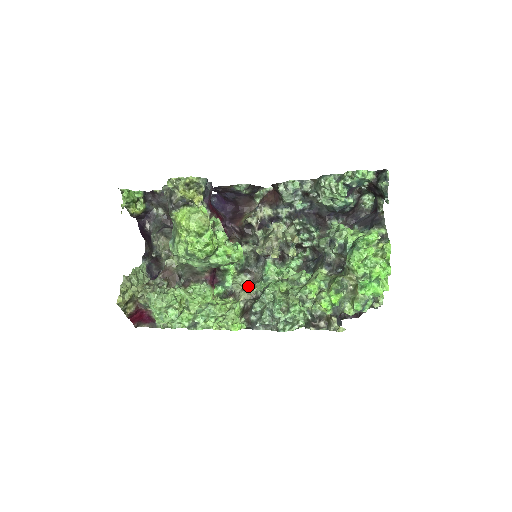
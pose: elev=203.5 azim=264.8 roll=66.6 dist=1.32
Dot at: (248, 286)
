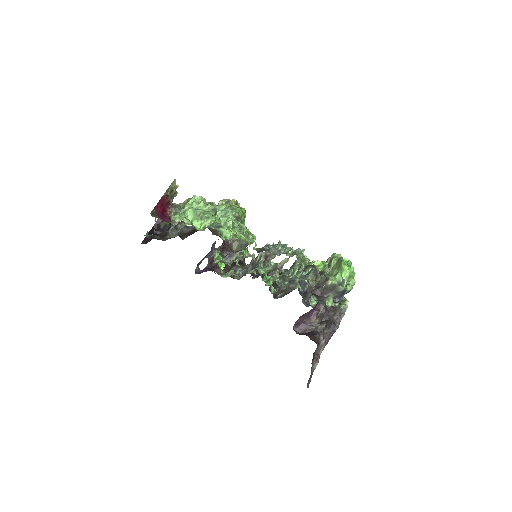
Dot at: (252, 255)
